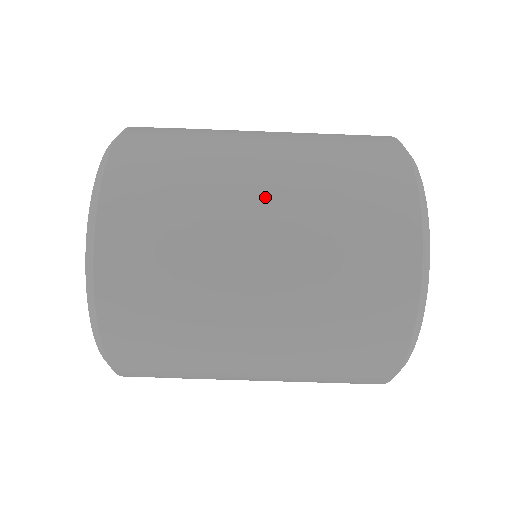
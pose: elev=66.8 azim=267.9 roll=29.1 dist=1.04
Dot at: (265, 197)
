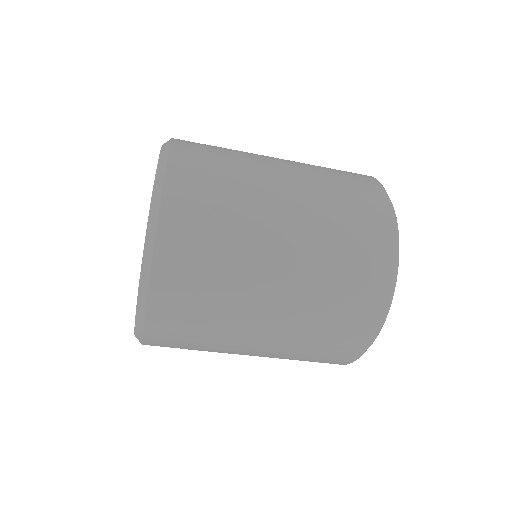
Dot at: (287, 180)
